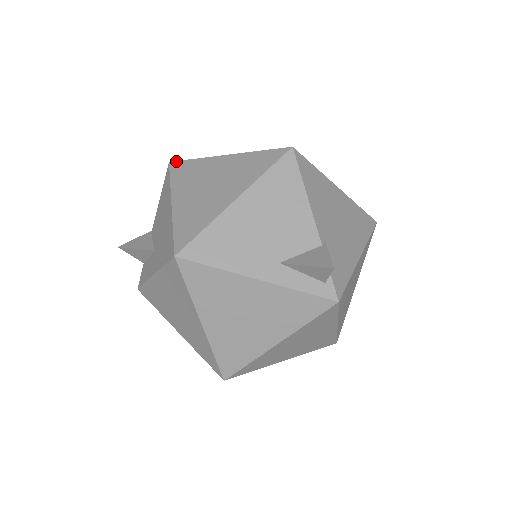
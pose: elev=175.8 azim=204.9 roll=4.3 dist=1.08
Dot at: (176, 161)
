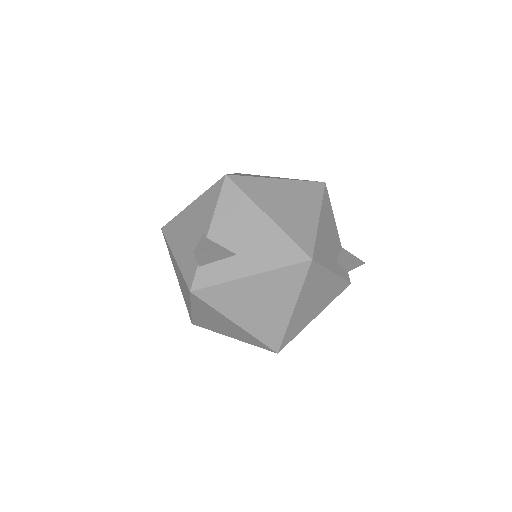
Dot at: (234, 175)
